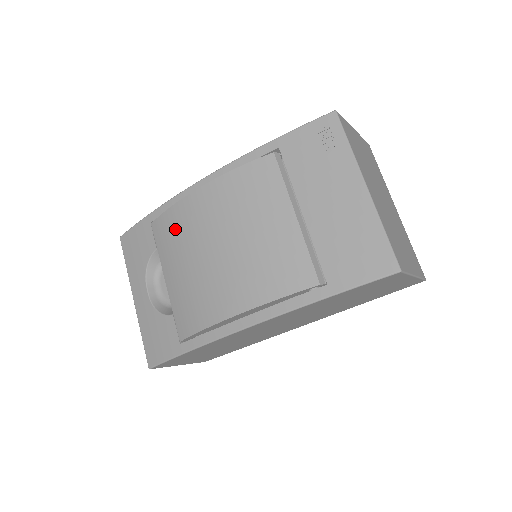
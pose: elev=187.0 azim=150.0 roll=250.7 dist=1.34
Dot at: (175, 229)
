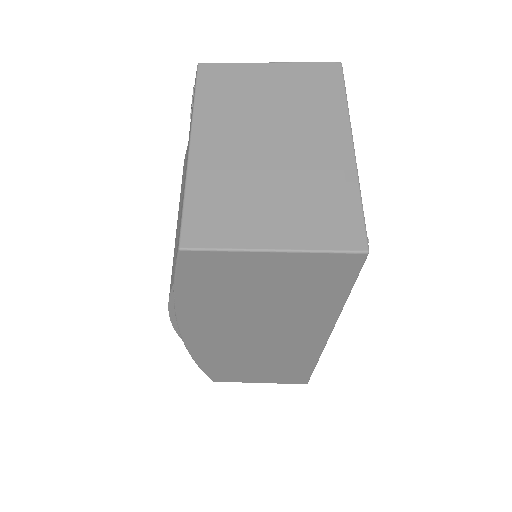
Dot at: occluded
